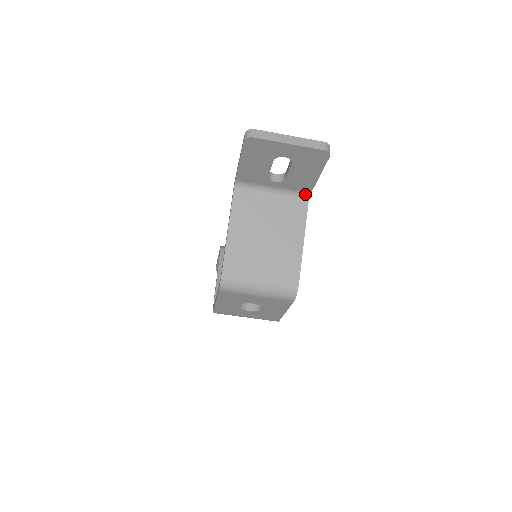
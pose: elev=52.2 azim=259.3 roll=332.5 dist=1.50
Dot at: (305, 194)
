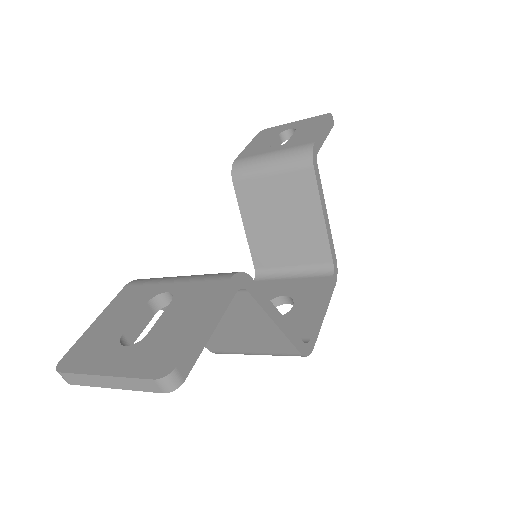
Dot at: occluded
